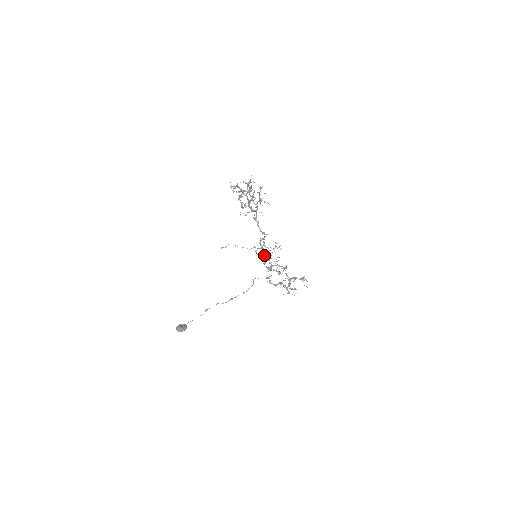
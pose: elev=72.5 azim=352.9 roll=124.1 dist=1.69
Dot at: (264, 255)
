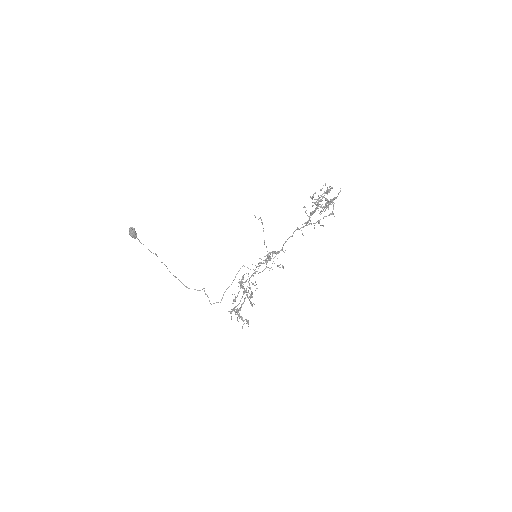
Dot at: occluded
